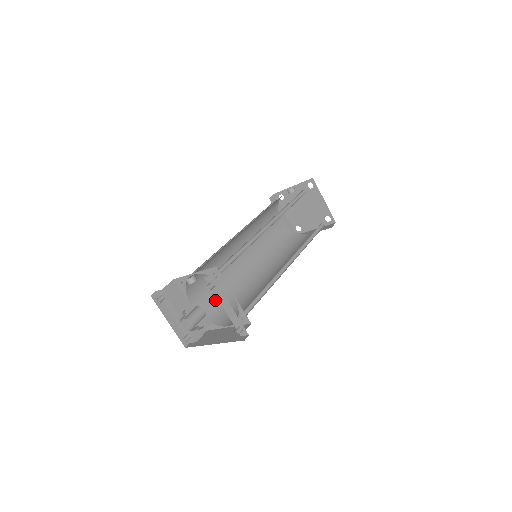
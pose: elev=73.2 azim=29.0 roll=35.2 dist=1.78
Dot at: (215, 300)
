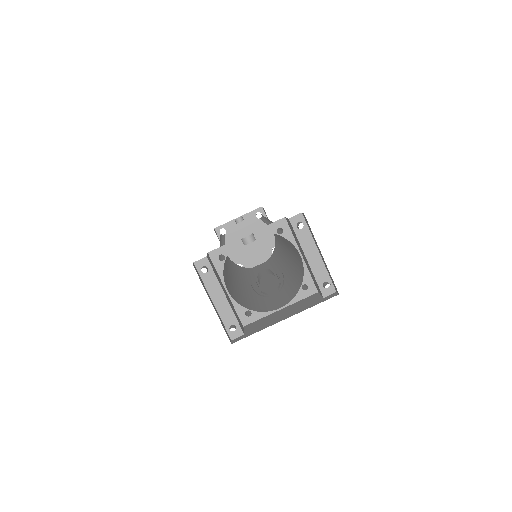
Dot at: (237, 295)
